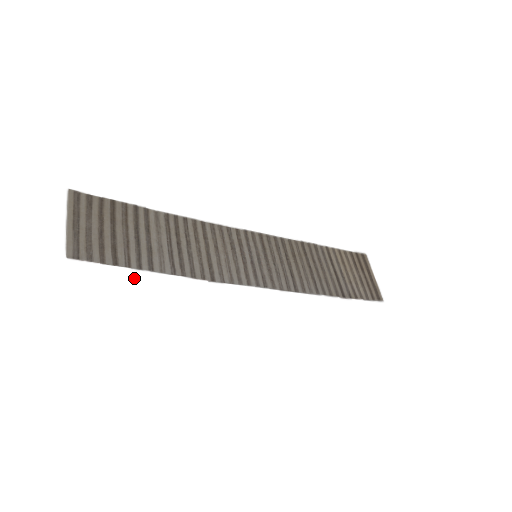
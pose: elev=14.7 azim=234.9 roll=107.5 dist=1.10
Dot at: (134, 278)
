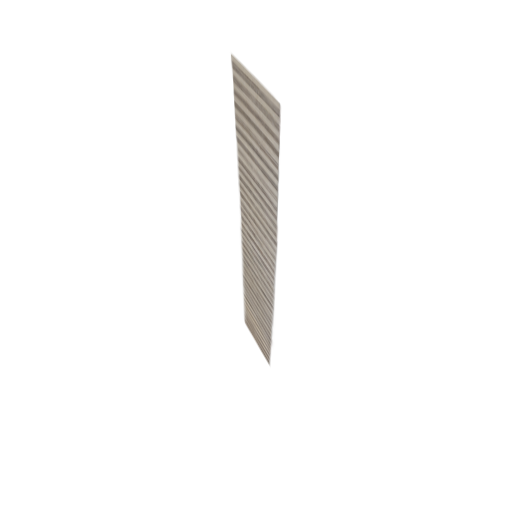
Dot at: (285, 181)
